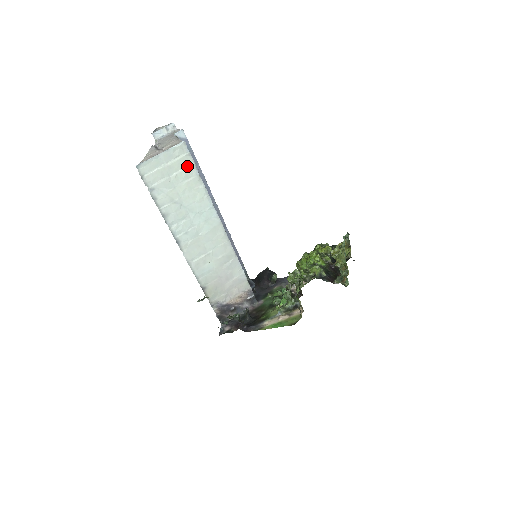
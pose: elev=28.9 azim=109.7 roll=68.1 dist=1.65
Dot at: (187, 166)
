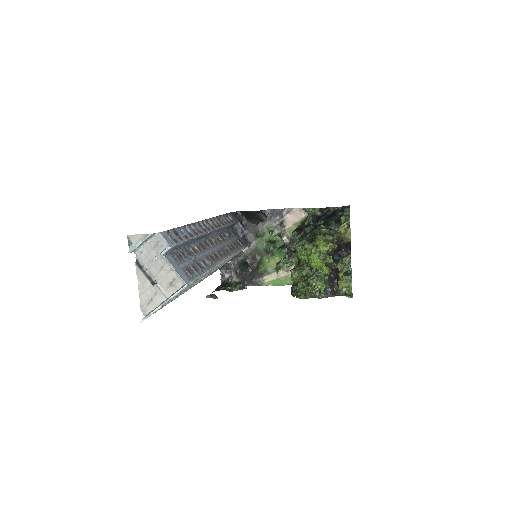
Dot at: (190, 284)
